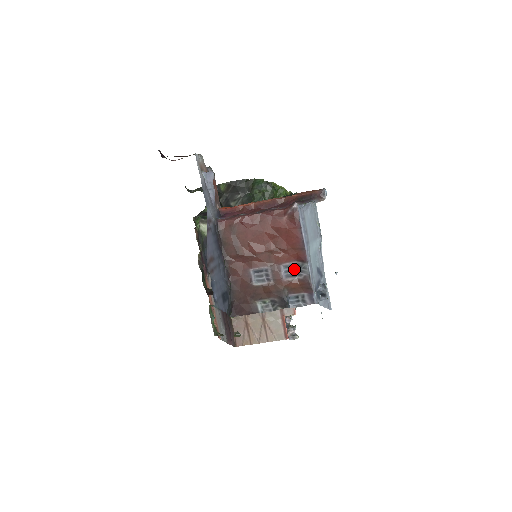
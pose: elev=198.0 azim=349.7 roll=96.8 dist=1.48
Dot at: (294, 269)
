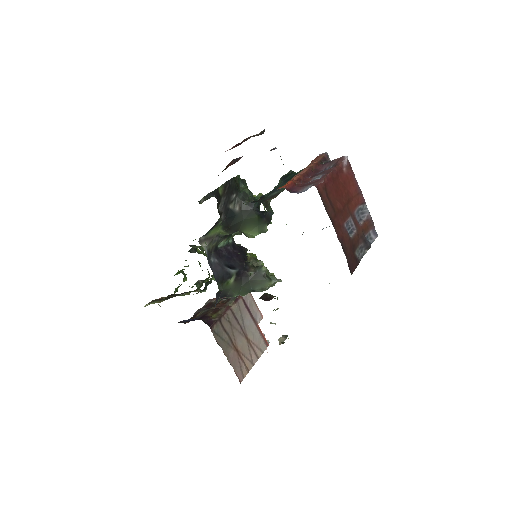
Dot at: (359, 214)
